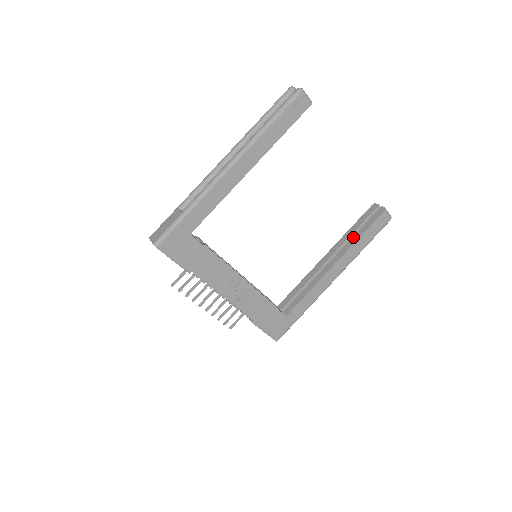
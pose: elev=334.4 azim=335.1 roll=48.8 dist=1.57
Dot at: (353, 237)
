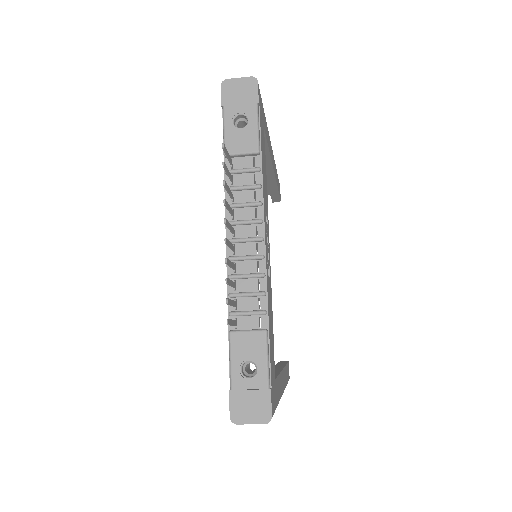
Dot at: (277, 364)
